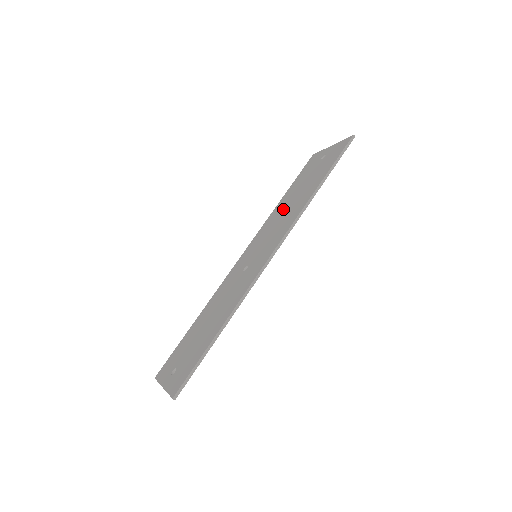
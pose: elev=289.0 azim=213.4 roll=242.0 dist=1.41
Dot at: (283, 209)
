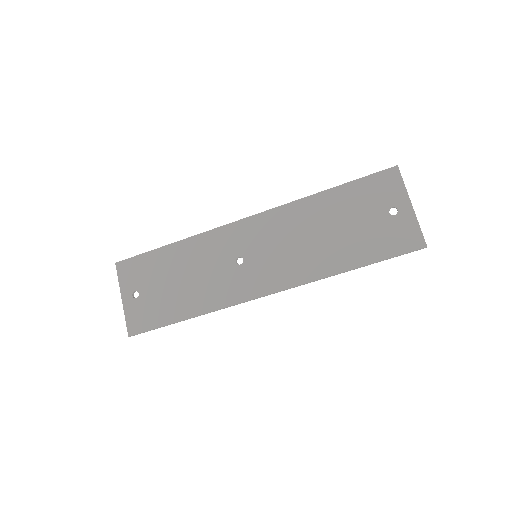
Dot at: (313, 226)
